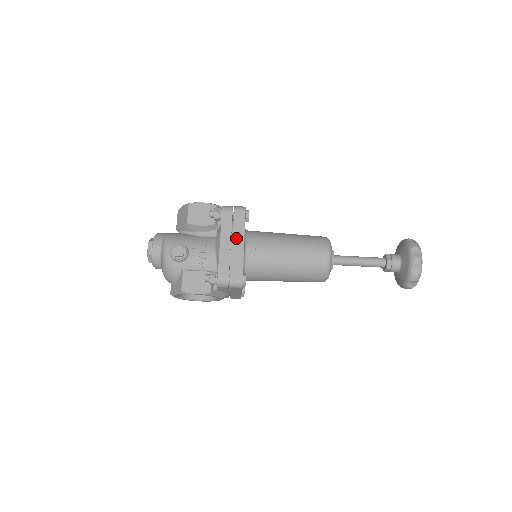
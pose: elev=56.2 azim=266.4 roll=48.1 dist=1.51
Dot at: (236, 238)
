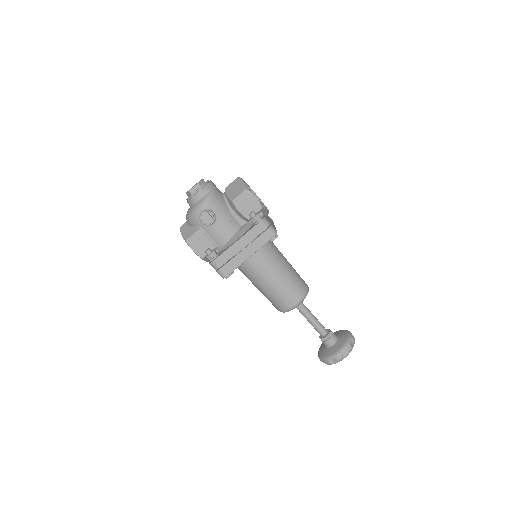
Dot at: (249, 248)
